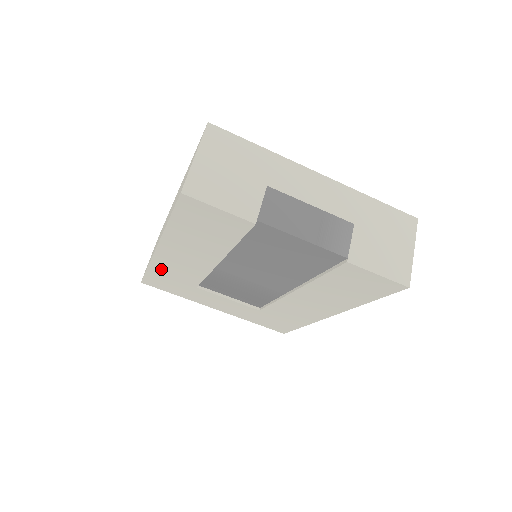
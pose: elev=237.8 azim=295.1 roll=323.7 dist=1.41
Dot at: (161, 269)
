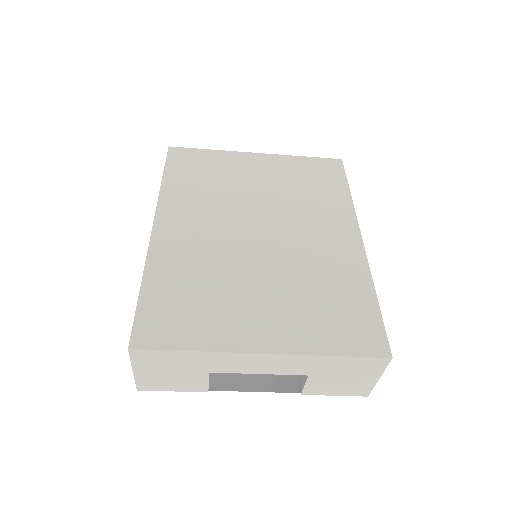
Dot at: occluded
